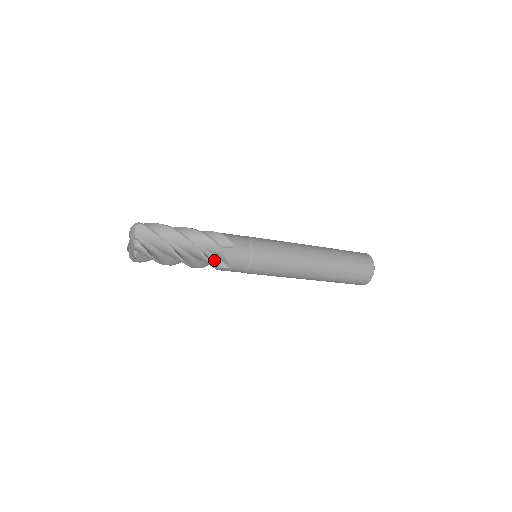
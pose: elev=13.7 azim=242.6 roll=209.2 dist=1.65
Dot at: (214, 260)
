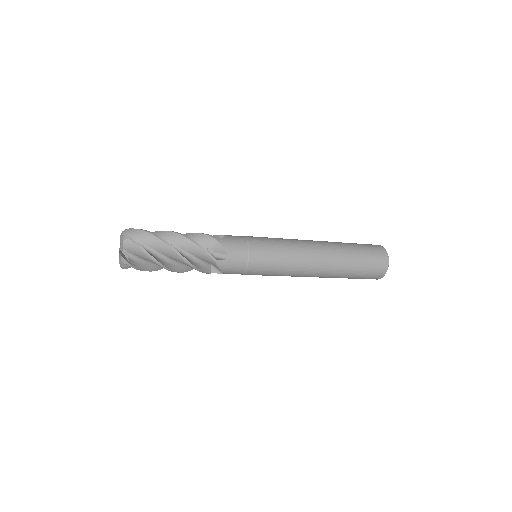
Dot at: occluded
